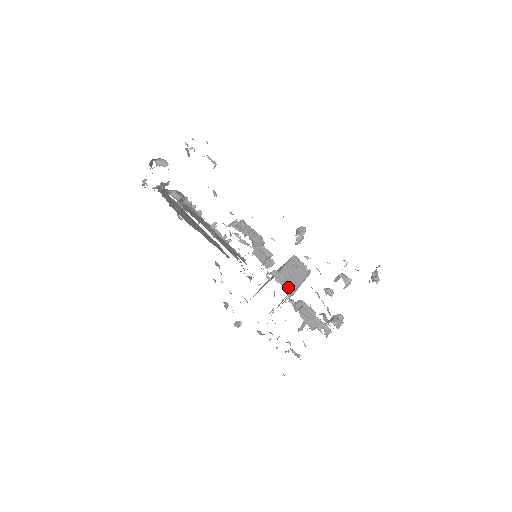
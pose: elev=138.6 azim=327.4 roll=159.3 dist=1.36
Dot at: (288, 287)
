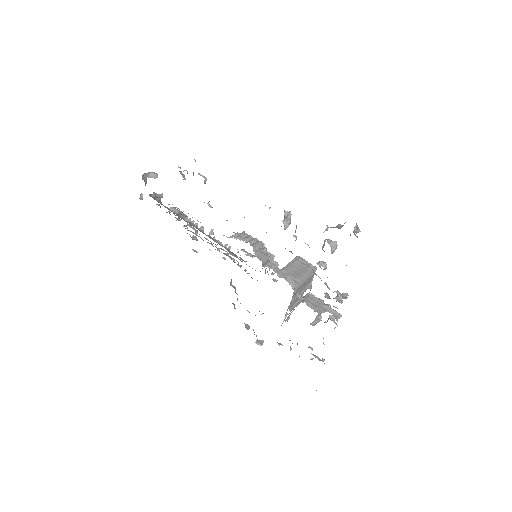
Dot at: (290, 278)
